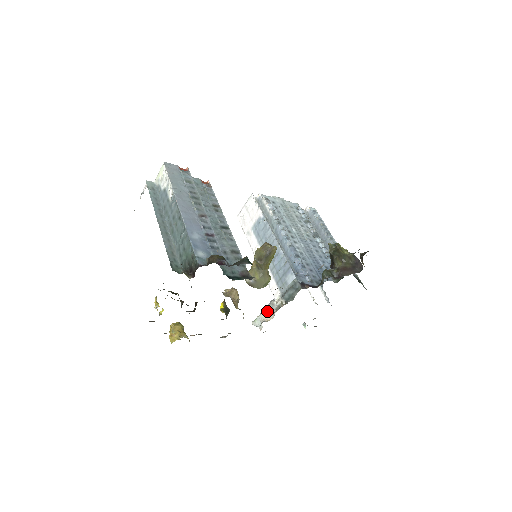
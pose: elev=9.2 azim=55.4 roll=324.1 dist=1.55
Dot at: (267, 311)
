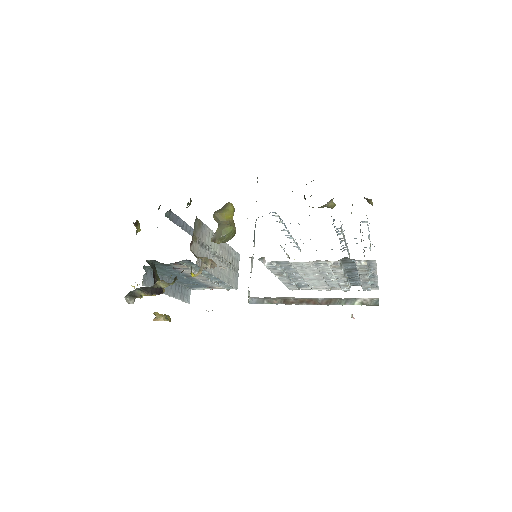
Dot at: (251, 272)
